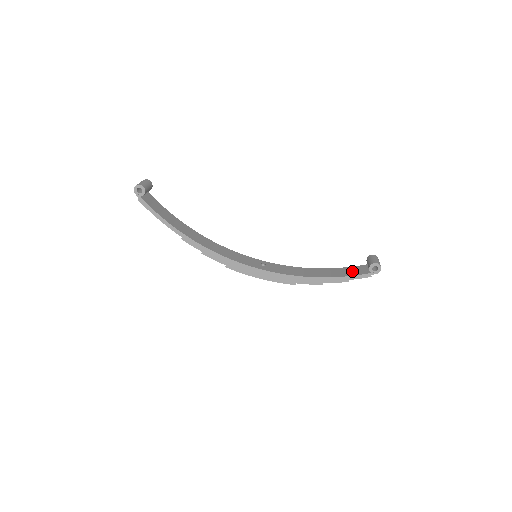
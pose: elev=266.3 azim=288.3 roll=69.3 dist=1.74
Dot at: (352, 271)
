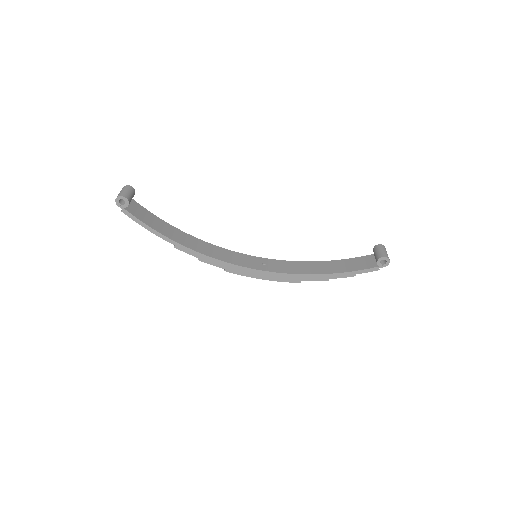
Dot at: (358, 264)
